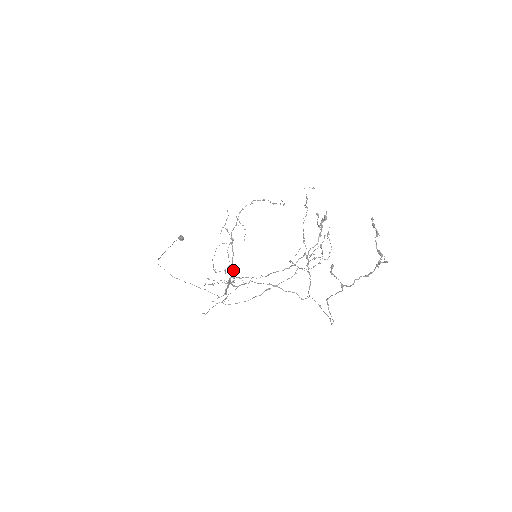
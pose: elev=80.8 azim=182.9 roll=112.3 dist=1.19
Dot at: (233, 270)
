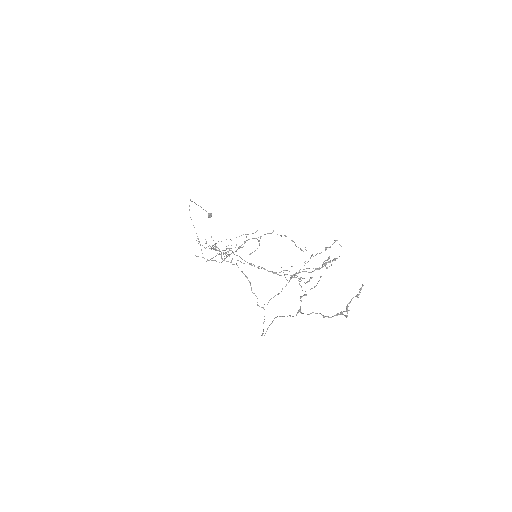
Dot at: occluded
